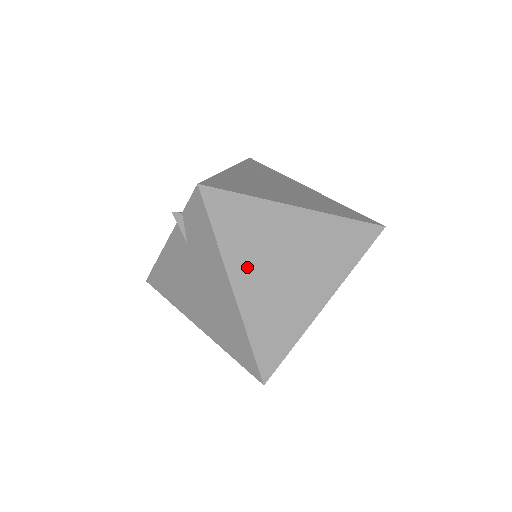
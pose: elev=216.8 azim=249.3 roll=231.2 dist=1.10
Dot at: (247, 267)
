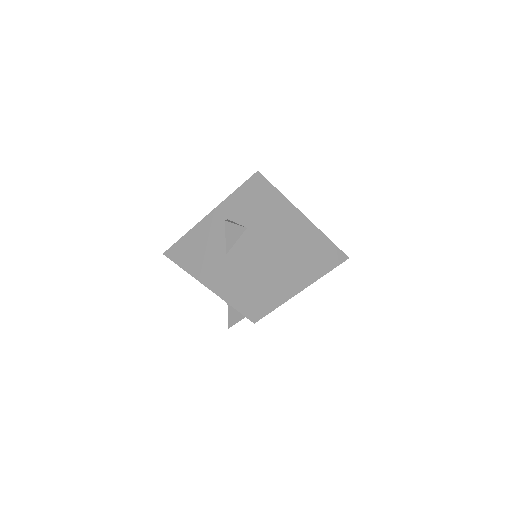
Dot at: occluded
